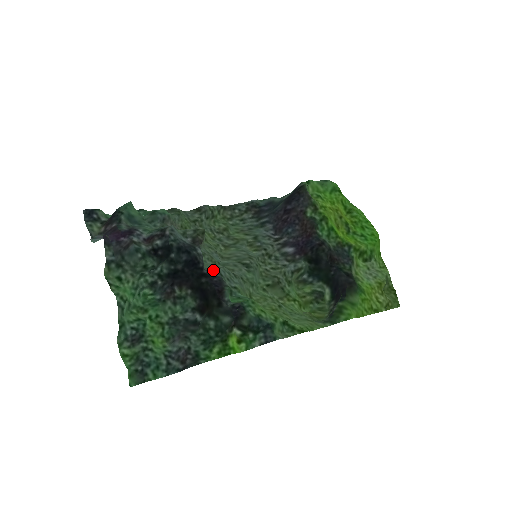
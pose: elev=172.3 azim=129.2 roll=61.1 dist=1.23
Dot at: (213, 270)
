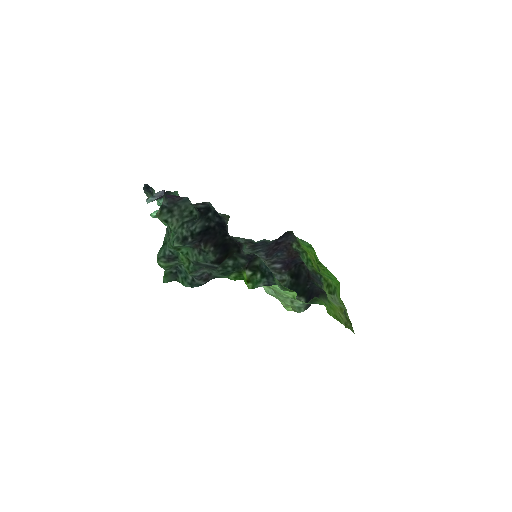
Dot at: occluded
